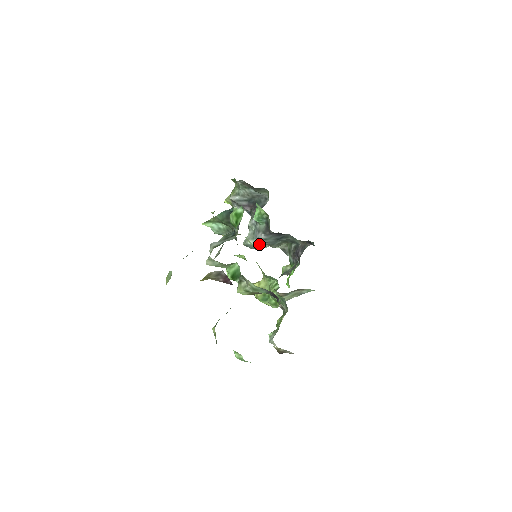
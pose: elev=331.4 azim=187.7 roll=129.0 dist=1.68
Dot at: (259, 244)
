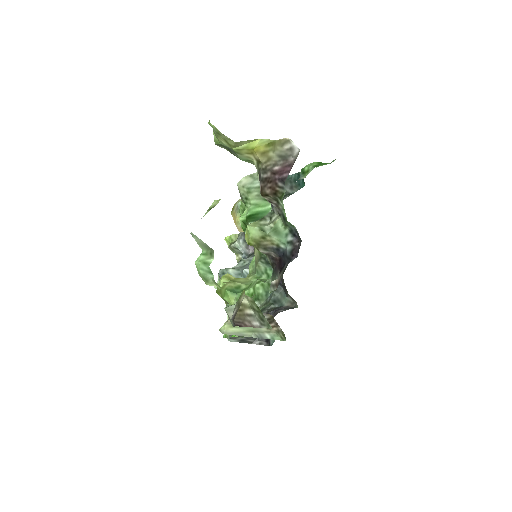
Dot at: occluded
